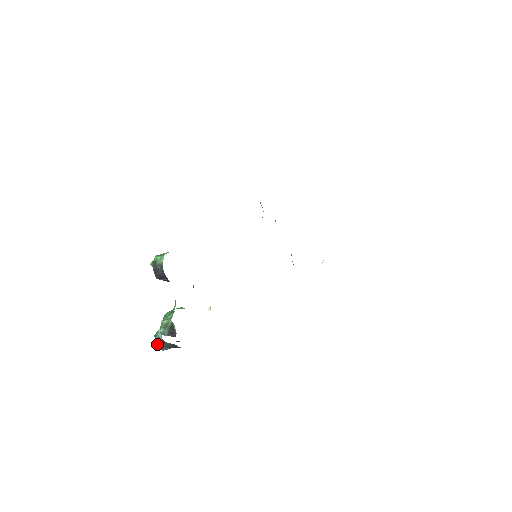
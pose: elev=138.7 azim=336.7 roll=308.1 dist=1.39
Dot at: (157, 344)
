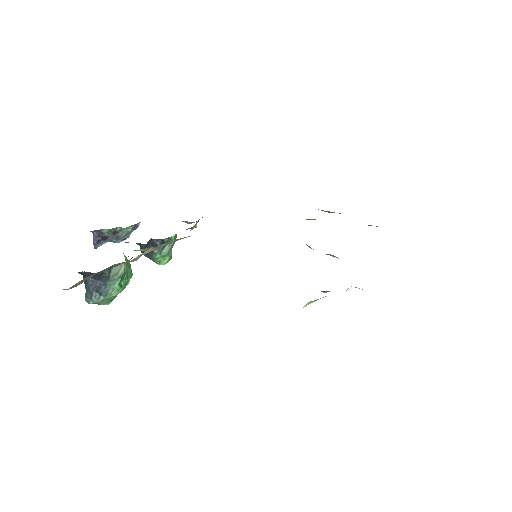
Dot at: occluded
